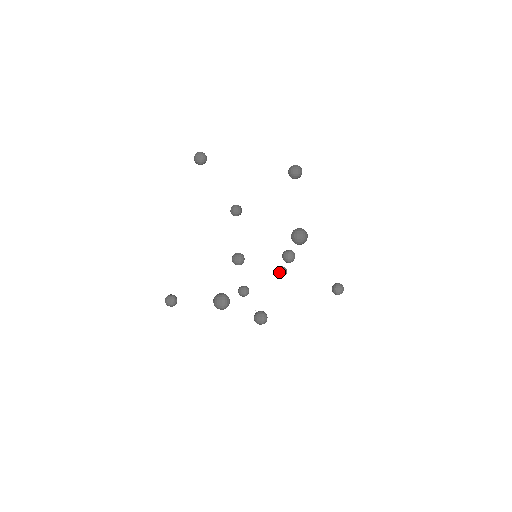
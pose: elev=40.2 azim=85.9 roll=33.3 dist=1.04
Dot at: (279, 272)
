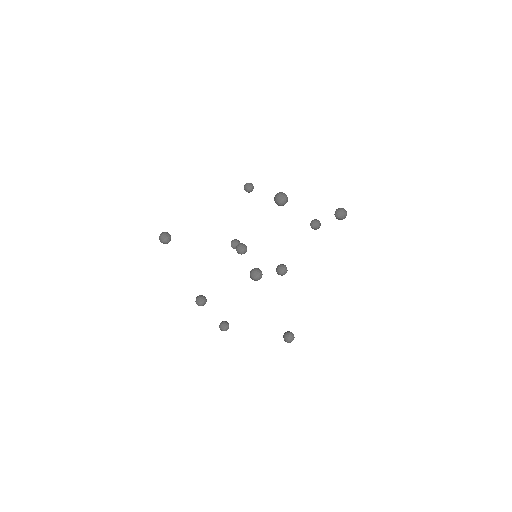
Dot at: (224, 322)
